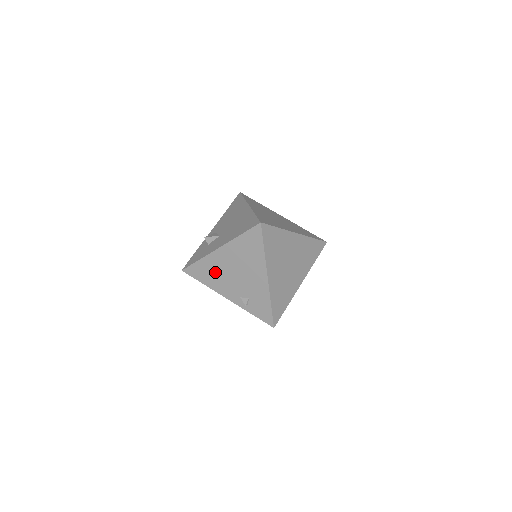
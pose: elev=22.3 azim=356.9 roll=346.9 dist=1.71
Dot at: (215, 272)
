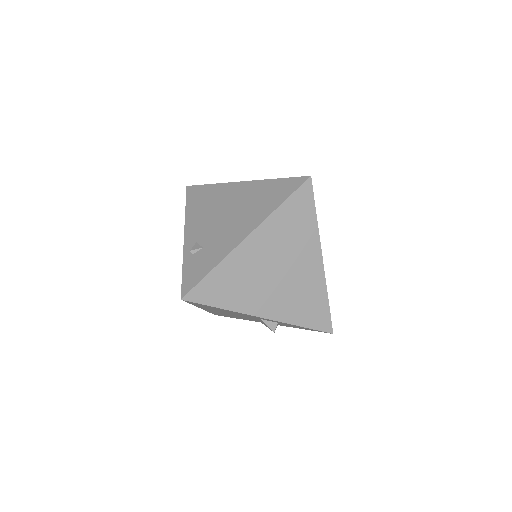
Dot at: (210, 203)
